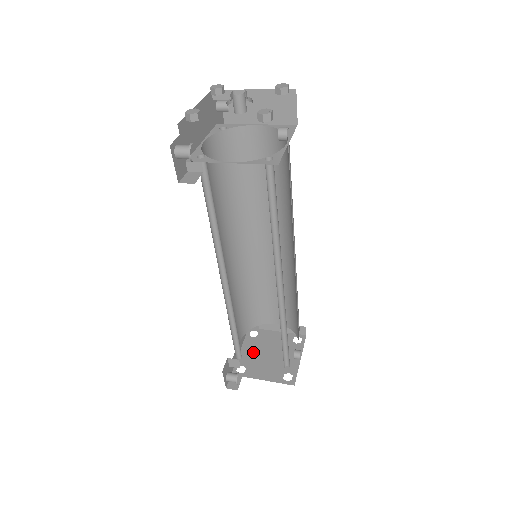
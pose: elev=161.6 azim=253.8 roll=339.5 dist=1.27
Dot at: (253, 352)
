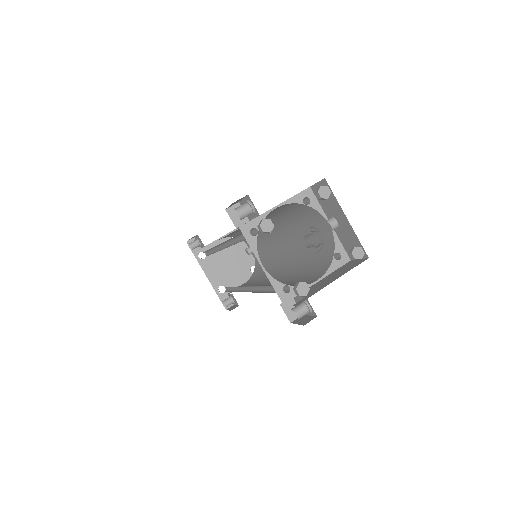
Dot at: (216, 271)
